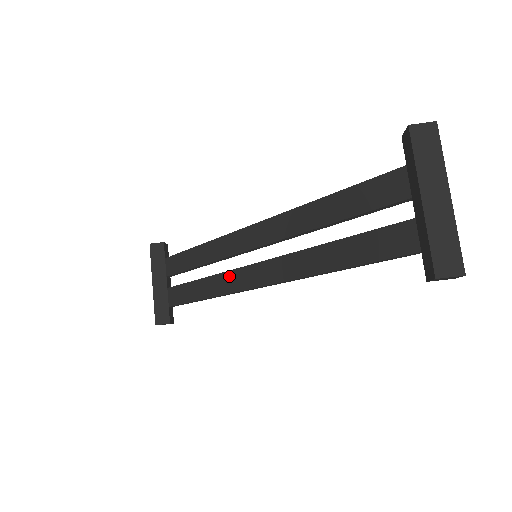
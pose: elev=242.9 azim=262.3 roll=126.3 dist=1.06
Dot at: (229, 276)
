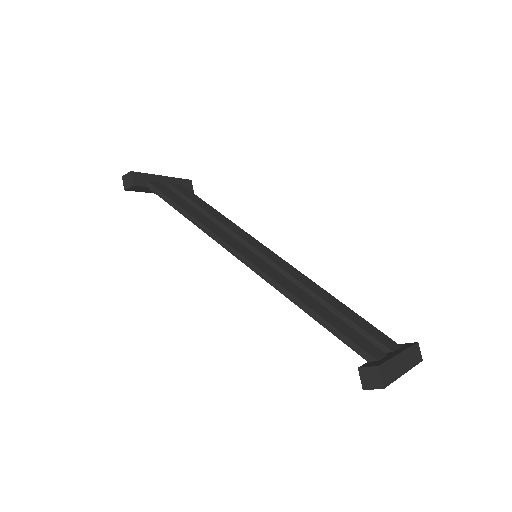
Dot at: (237, 239)
